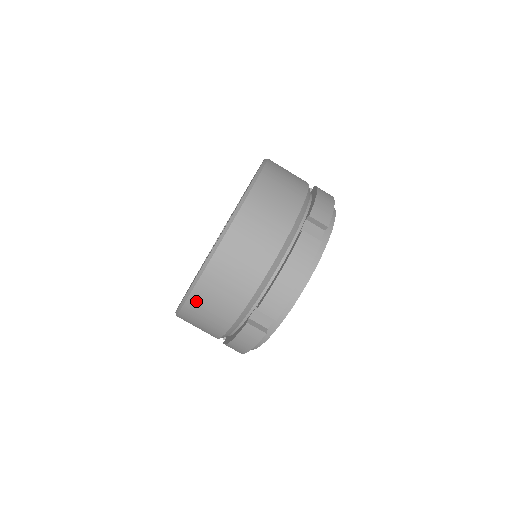
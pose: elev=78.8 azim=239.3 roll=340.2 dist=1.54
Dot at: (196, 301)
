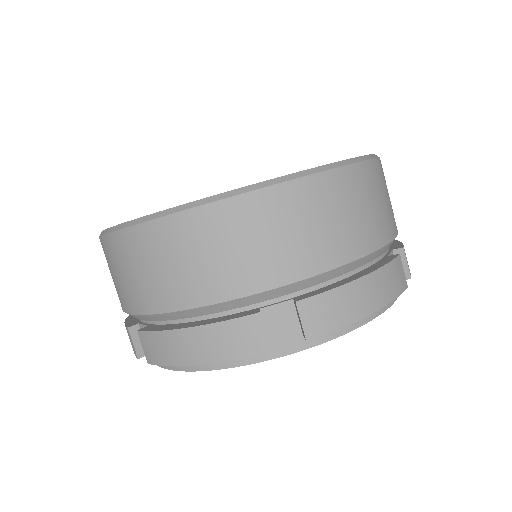
Dot at: (214, 219)
